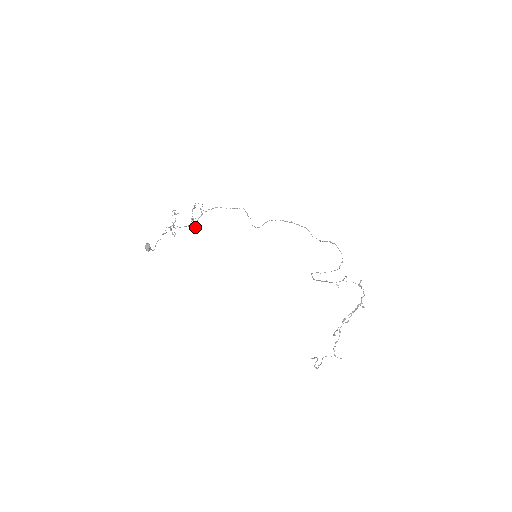
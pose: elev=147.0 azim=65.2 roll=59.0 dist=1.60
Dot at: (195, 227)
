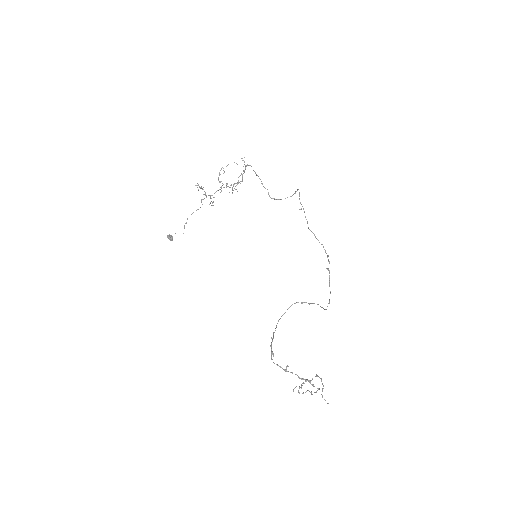
Dot at: (236, 189)
